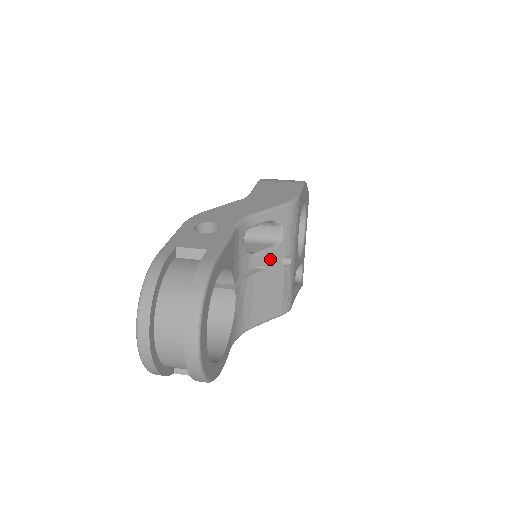
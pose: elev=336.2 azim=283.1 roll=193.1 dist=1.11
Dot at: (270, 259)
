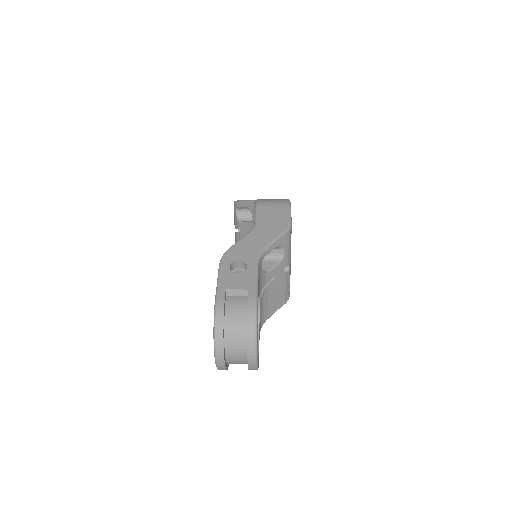
Dot at: (277, 272)
